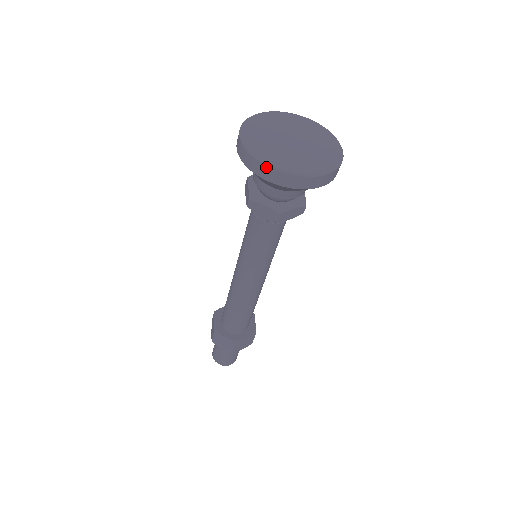
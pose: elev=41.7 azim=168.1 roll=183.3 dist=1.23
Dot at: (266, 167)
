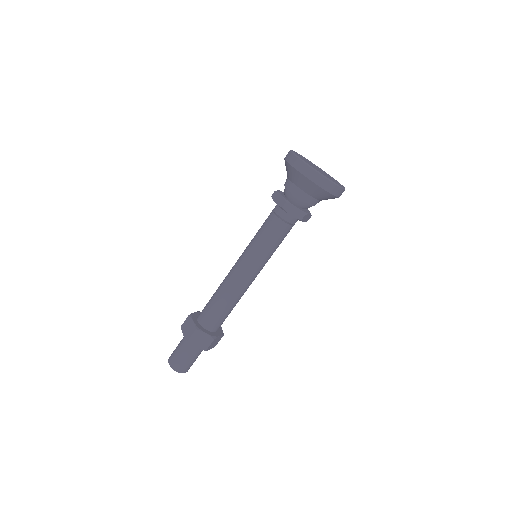
Dot at: (294, 156)
